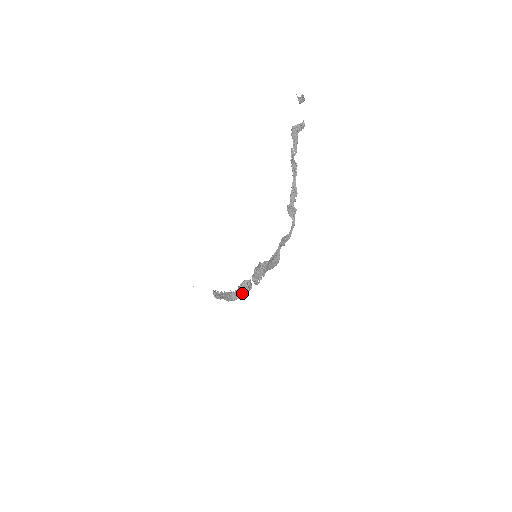
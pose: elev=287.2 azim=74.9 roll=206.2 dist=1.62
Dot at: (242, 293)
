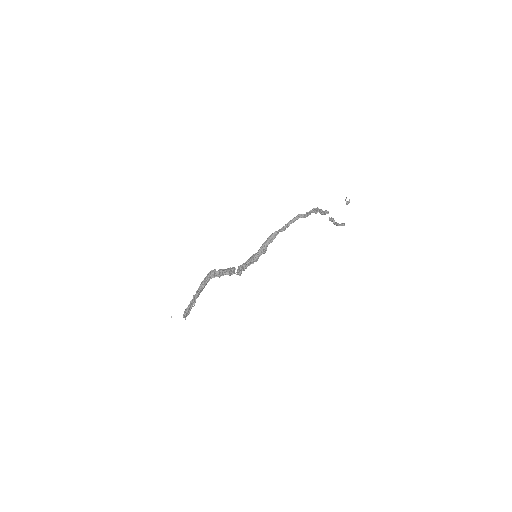
Dot at: (220, 273)
